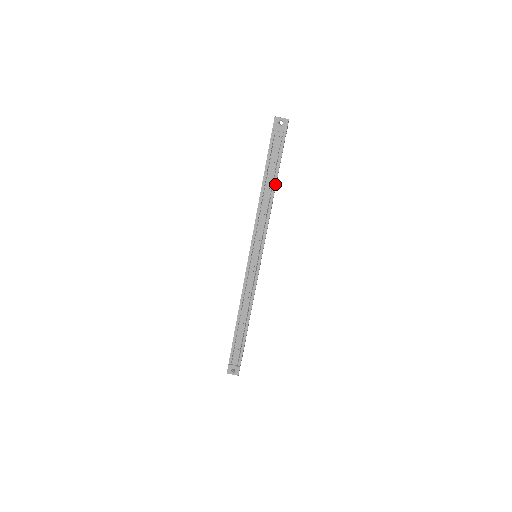
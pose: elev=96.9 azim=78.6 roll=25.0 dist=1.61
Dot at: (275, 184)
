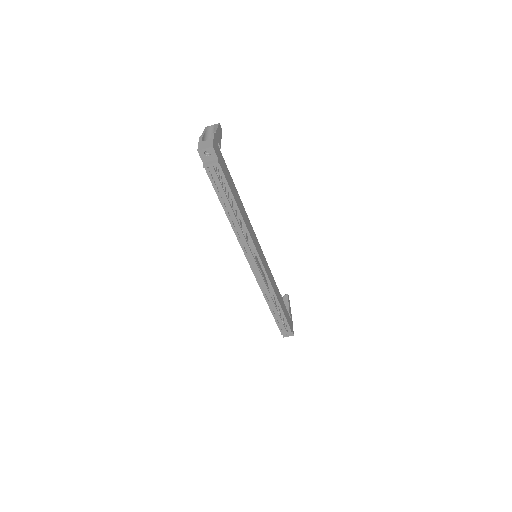
Dot at: (236, 205)
